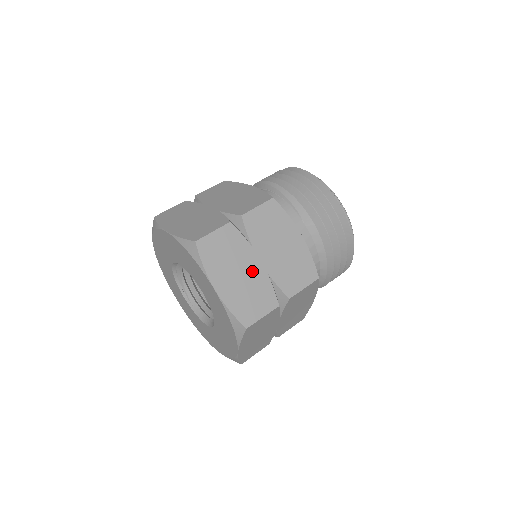
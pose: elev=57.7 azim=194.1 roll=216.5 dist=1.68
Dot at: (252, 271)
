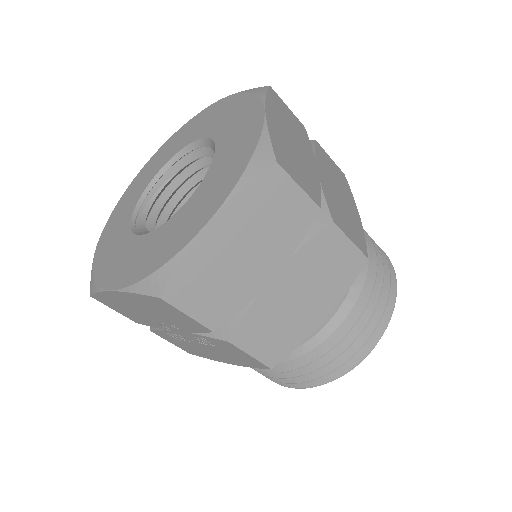
Dot at: (307, 160)
